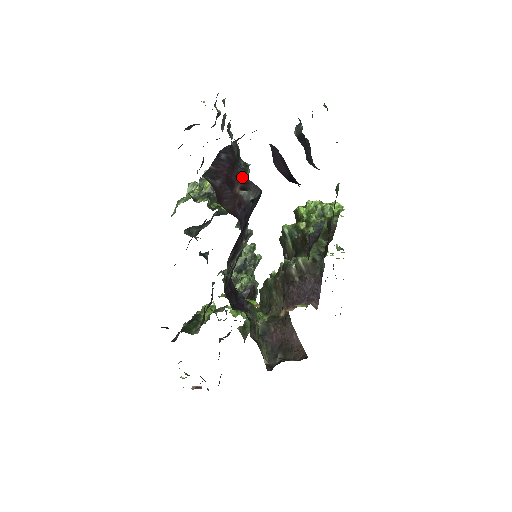
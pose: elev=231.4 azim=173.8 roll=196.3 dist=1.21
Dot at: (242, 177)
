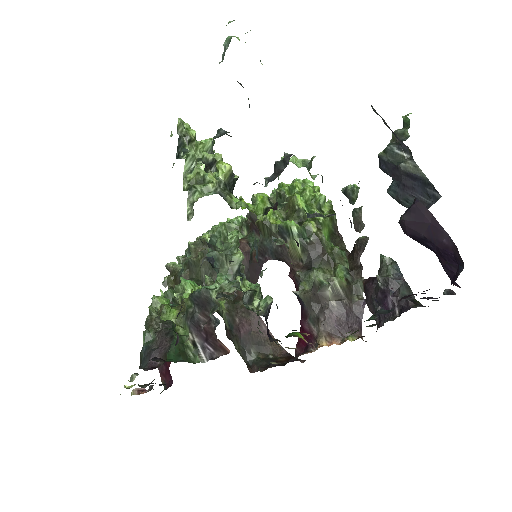
Dot at: occluded
